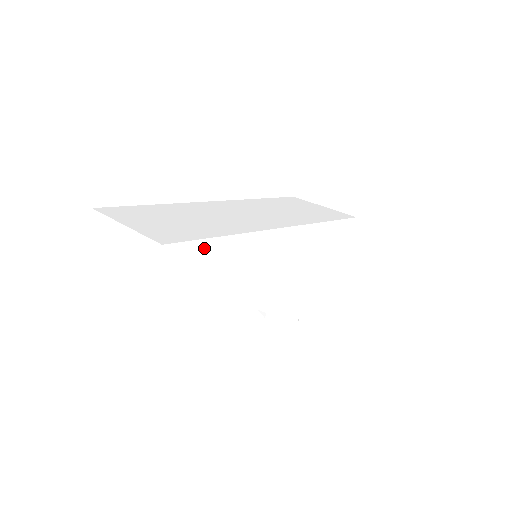
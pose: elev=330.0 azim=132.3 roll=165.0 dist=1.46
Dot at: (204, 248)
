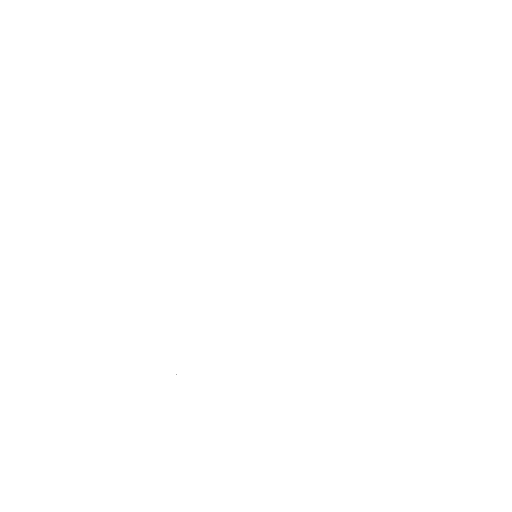
Dot at: occluded
